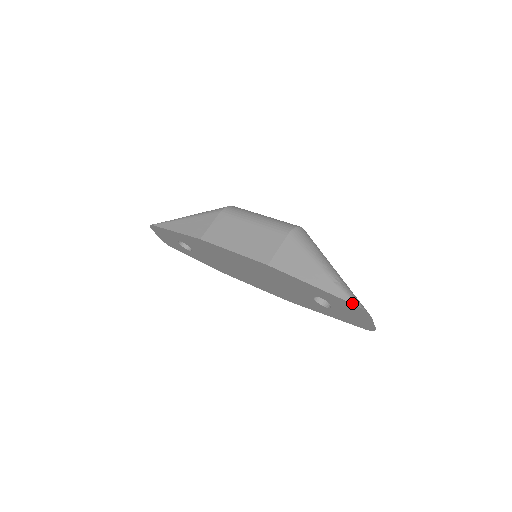
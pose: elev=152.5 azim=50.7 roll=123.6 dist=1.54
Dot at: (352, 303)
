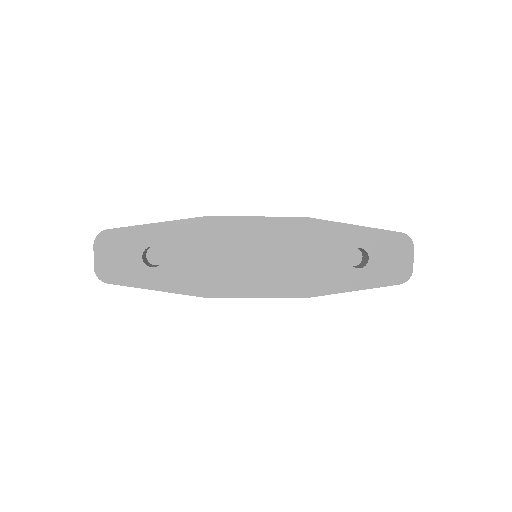
Dot at: occluded
